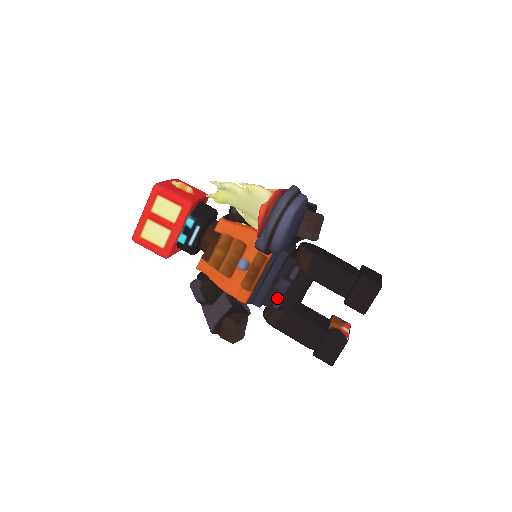
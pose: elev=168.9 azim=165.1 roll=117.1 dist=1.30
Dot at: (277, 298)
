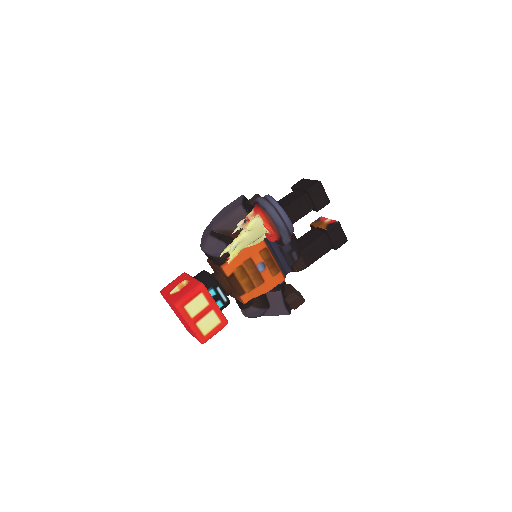
Dot at: (292, 255)
